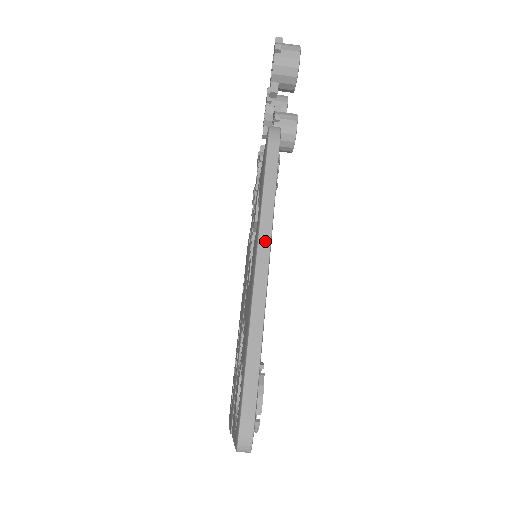
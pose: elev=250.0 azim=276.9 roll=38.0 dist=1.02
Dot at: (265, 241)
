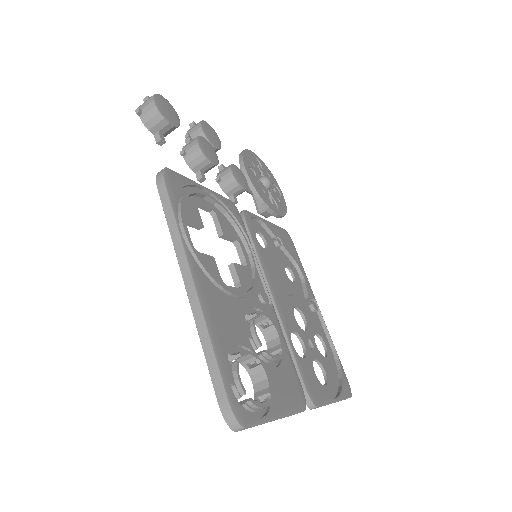
Dot at: (183, 263)
